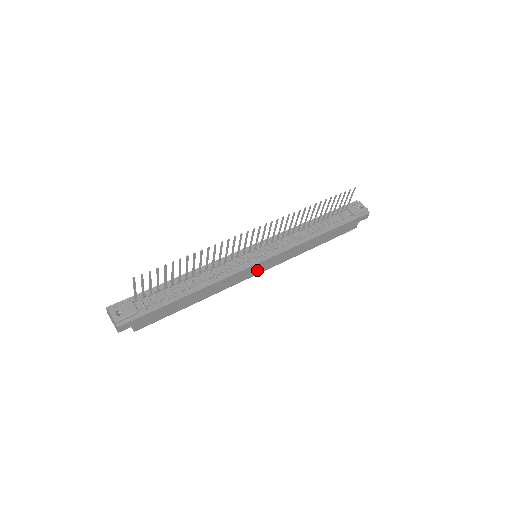
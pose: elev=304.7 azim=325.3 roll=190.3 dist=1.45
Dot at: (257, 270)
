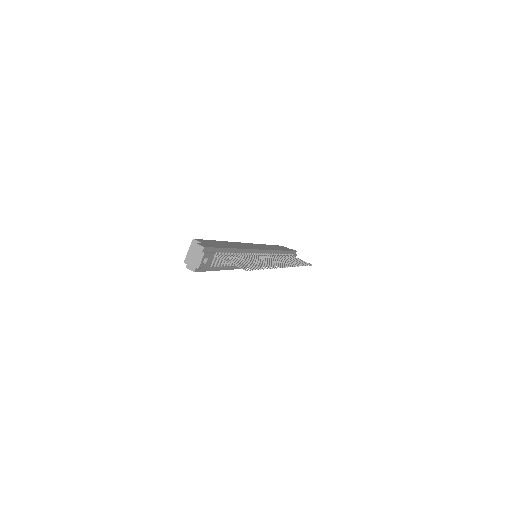
Dot at: occluded
